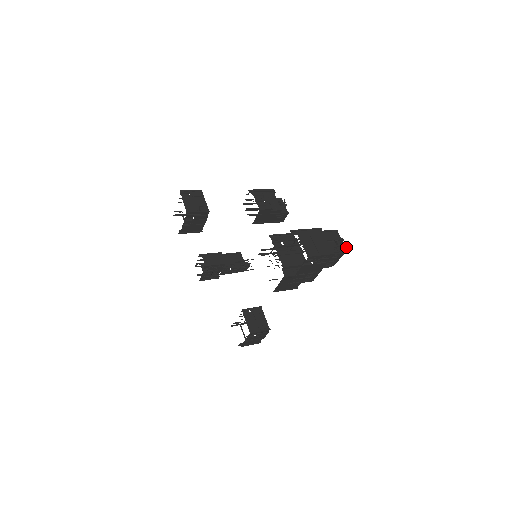
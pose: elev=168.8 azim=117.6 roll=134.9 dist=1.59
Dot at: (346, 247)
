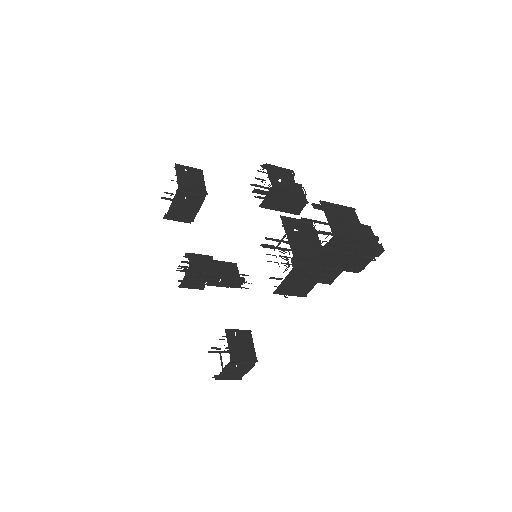
Dot at: (381, 249)
